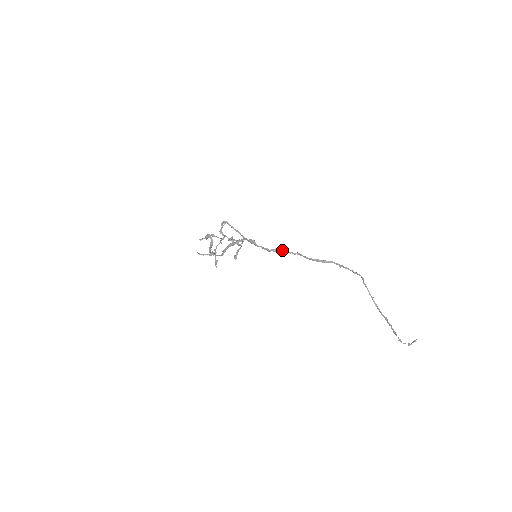
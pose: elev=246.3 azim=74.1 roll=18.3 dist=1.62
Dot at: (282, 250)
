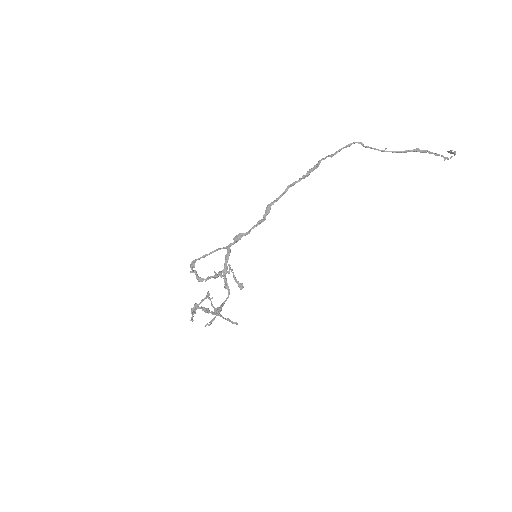
Dot at: (273, 202)
